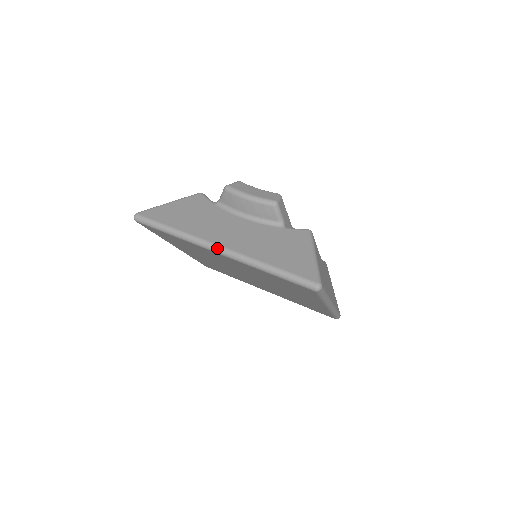
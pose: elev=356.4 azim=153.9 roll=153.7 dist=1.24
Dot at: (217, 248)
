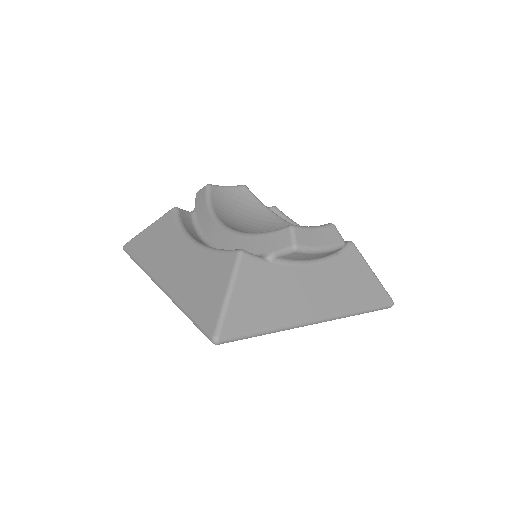
Dot at: (317, 322)
